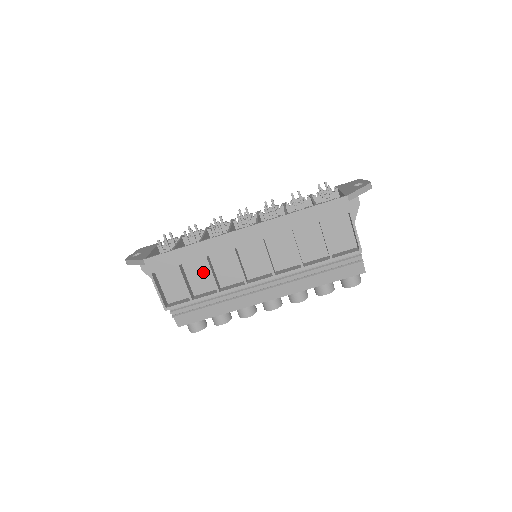
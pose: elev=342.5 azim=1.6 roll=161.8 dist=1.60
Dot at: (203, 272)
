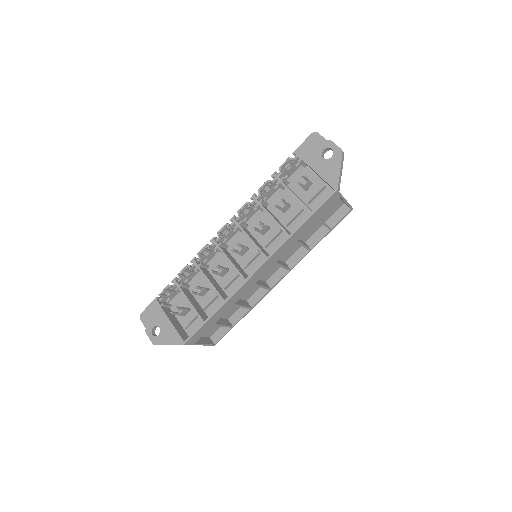
Dot at: occluded
